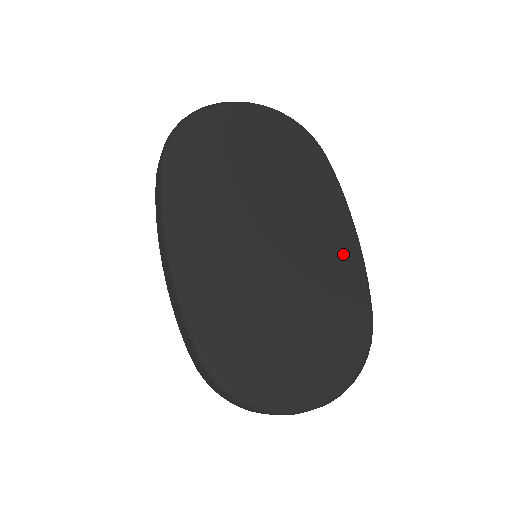
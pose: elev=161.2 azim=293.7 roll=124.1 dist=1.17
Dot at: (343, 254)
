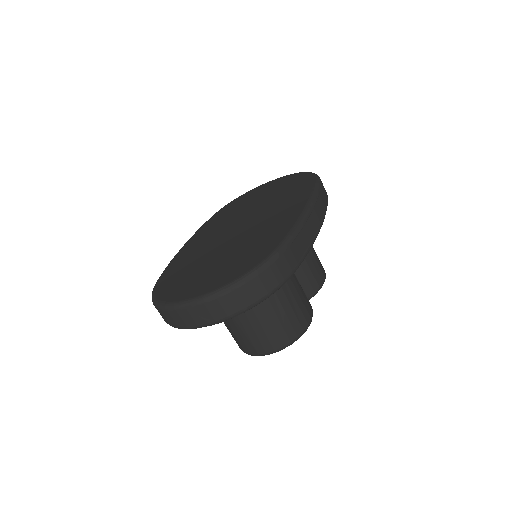
Dot at: (286, 218)
